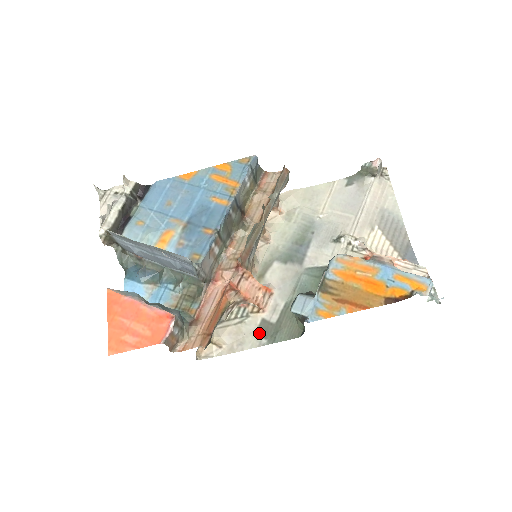
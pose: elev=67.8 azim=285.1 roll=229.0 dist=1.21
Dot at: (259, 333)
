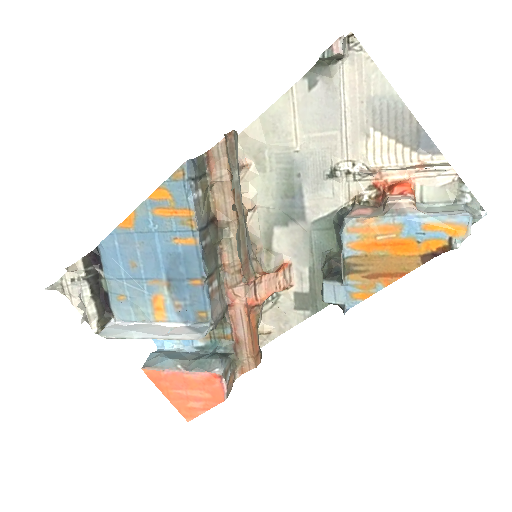
Dot at: (298, 307)
